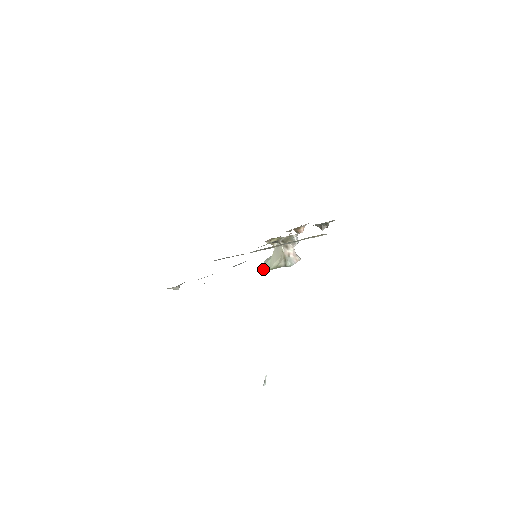
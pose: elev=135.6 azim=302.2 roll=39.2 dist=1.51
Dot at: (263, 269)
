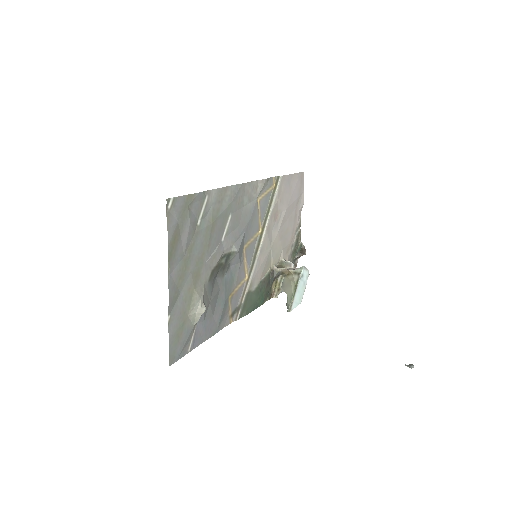
Dot at: (289, 304)
